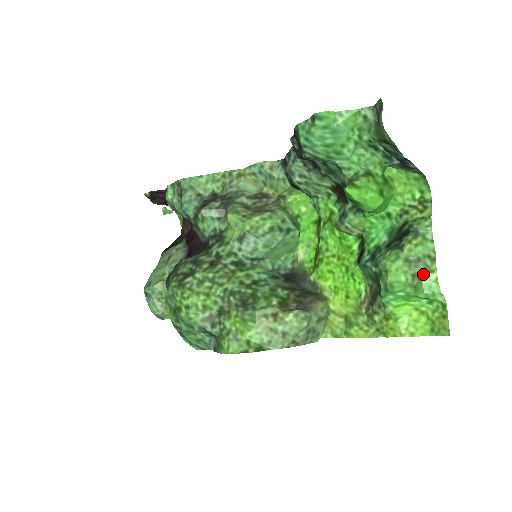
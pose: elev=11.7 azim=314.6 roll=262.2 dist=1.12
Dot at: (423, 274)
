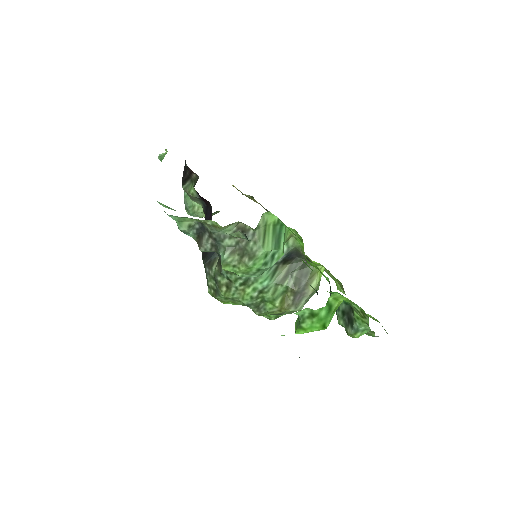
Dot at: (366, 334)
